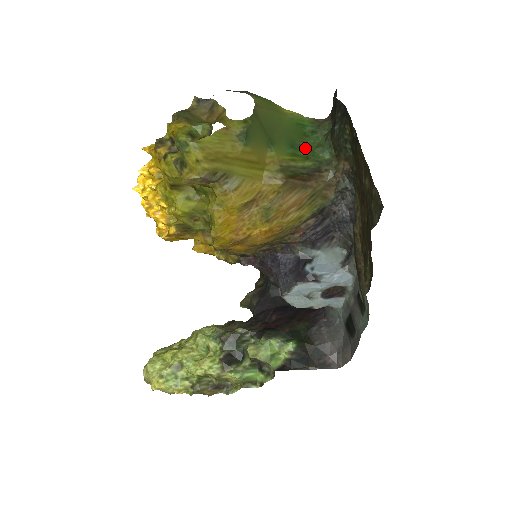
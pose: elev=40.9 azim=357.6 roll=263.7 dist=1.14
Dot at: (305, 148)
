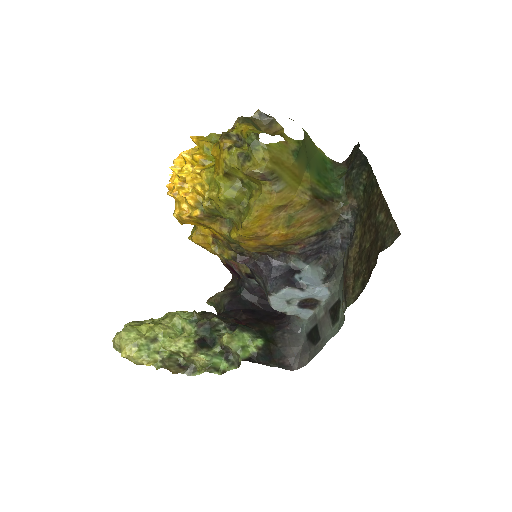
Dot at: (325, 179)
